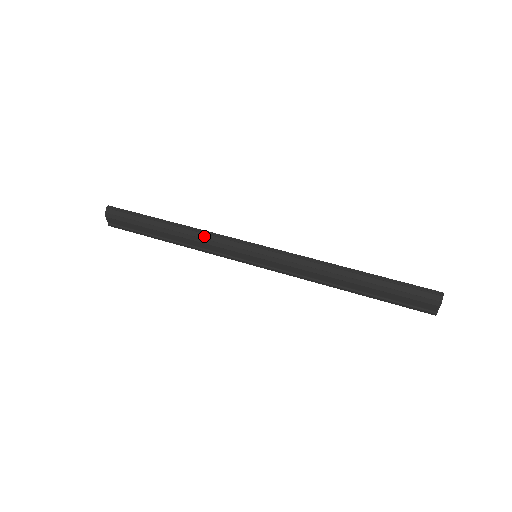
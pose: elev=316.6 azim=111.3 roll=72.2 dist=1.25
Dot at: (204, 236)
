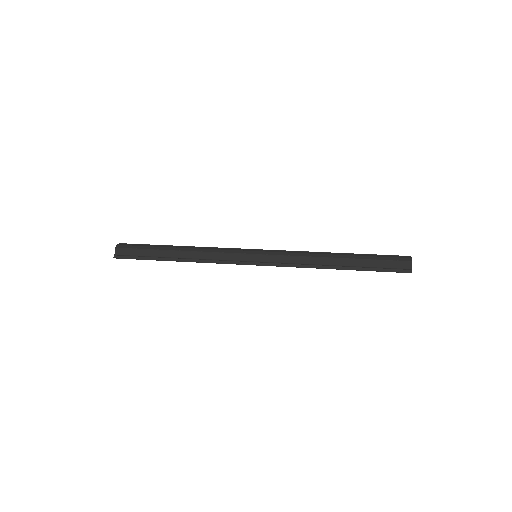
Dot at: (210, 248)
